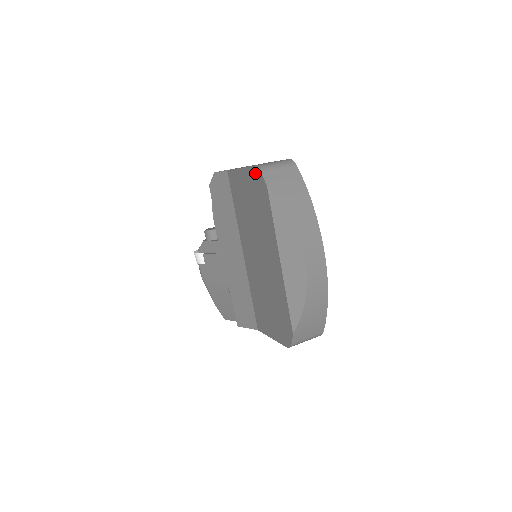
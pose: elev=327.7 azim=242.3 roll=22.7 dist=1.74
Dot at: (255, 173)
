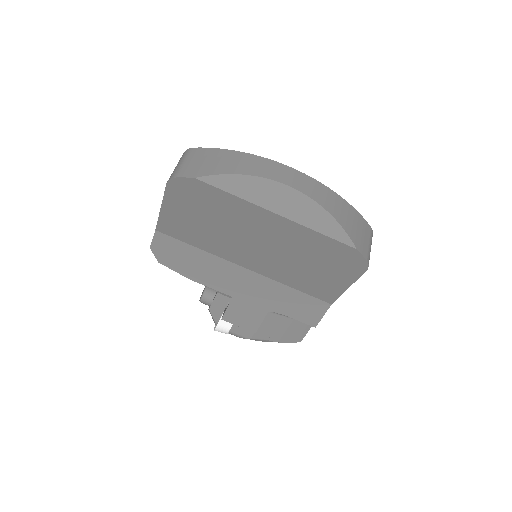
Dot at: (174, 187)
